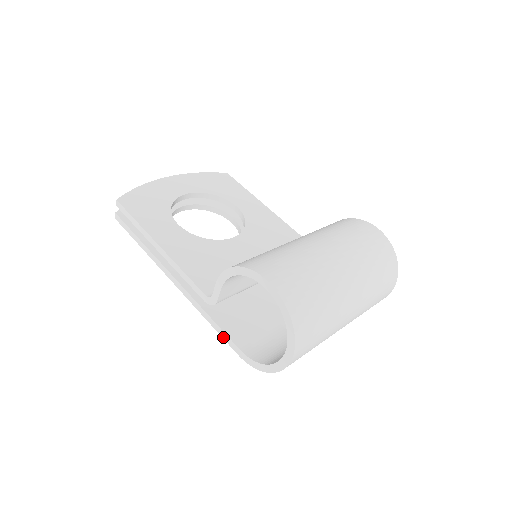
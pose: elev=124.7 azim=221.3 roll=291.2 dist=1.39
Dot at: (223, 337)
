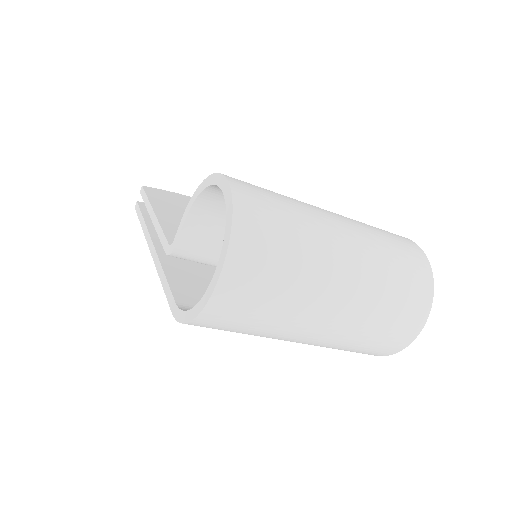
Dot at: (166, 294)
